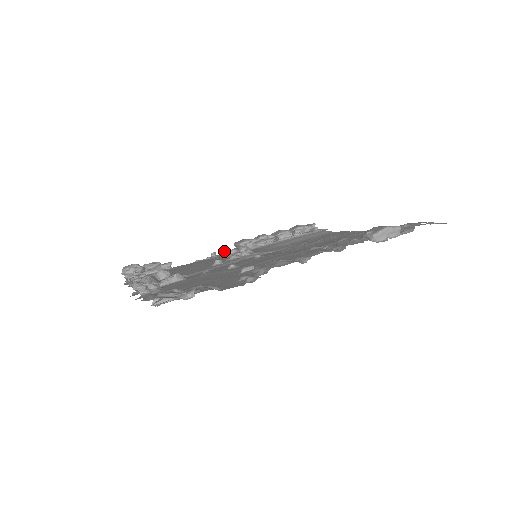
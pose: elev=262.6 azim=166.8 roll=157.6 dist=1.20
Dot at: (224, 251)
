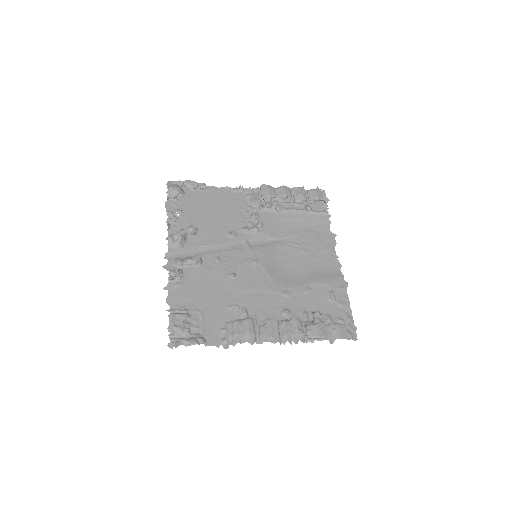
Dot at: (250, 188)
